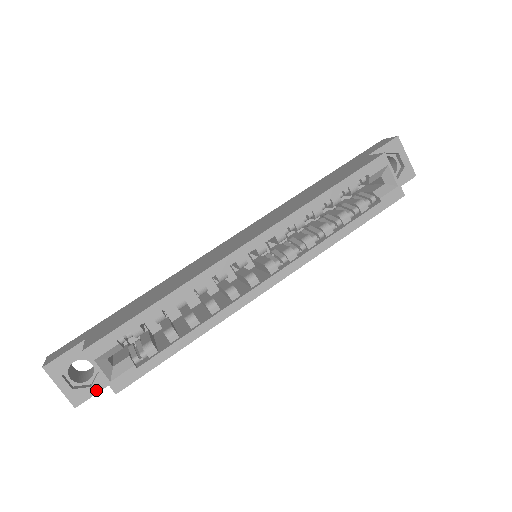
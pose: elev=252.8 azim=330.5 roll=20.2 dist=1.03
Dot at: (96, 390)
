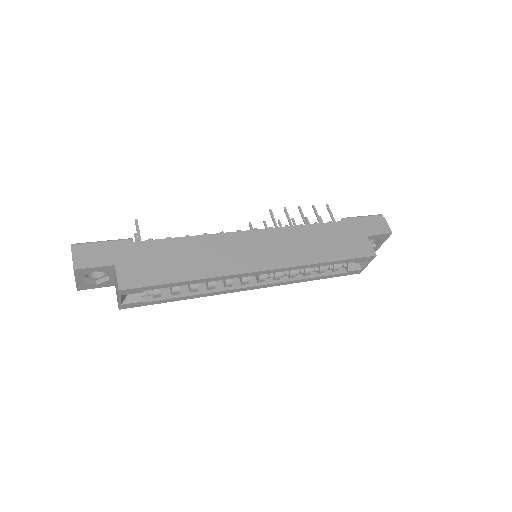
Dot at: (99, 287)
